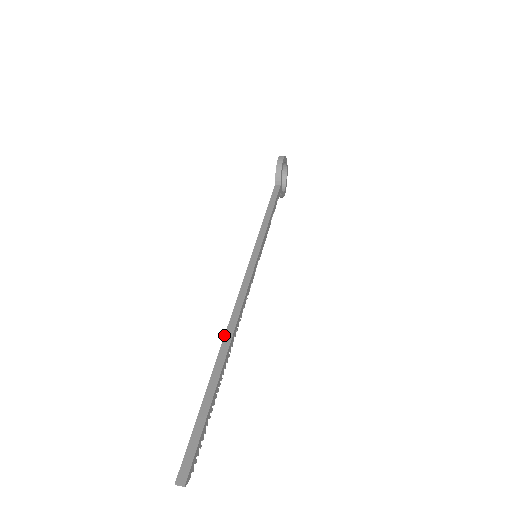
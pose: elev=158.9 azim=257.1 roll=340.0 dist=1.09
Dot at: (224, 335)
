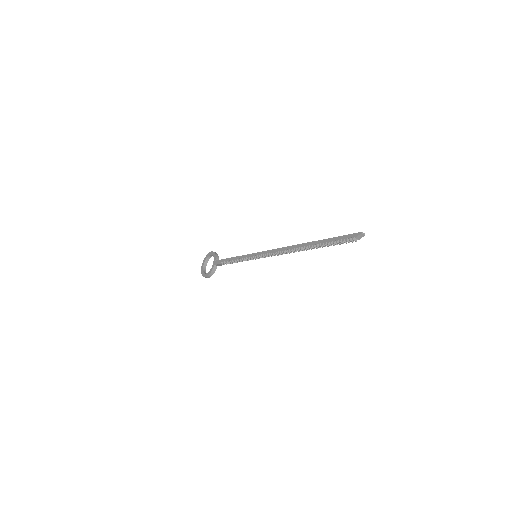
Dot at: (297, 244)
